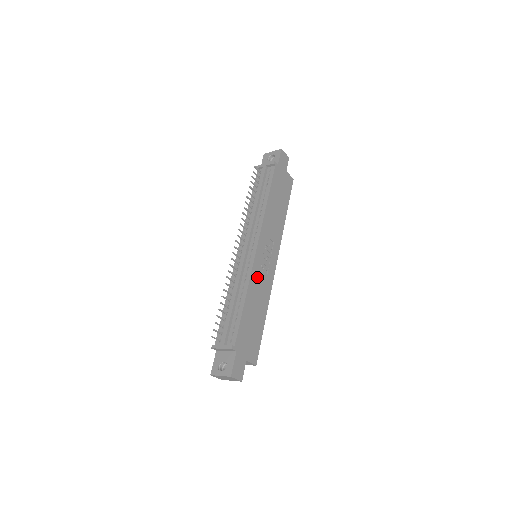
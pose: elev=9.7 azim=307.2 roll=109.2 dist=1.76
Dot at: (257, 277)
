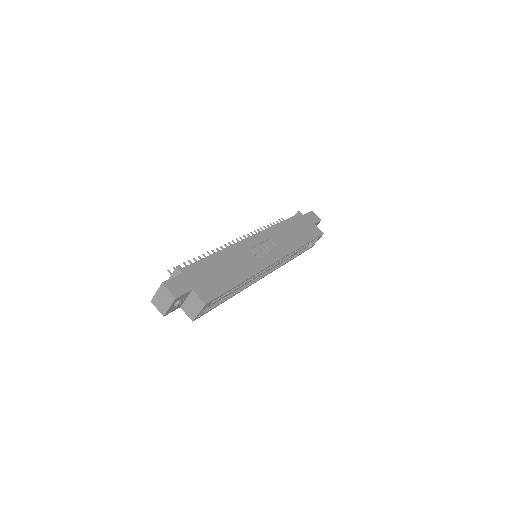
Dot at: (242, 251)
